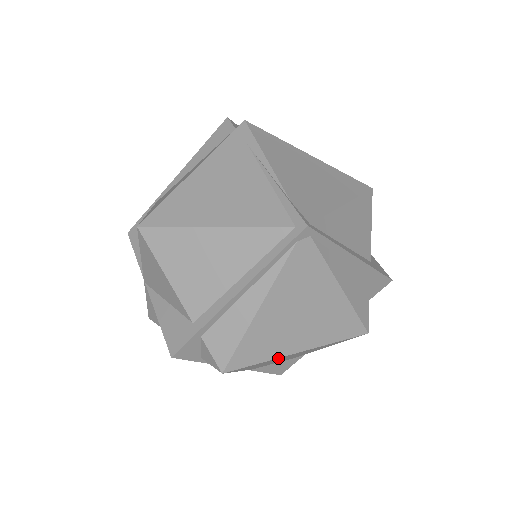
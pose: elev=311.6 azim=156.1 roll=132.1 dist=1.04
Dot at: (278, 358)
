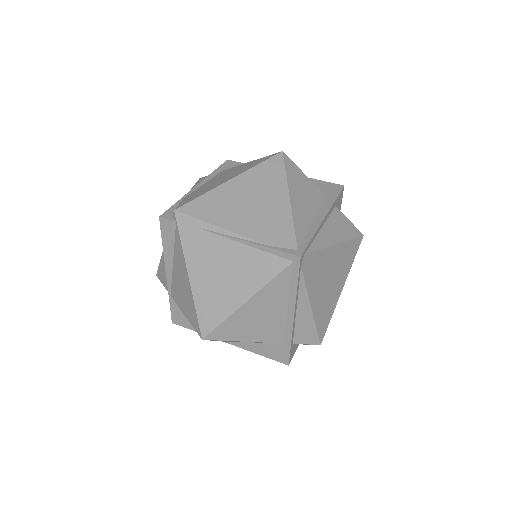
Dot at: (335, 303)
